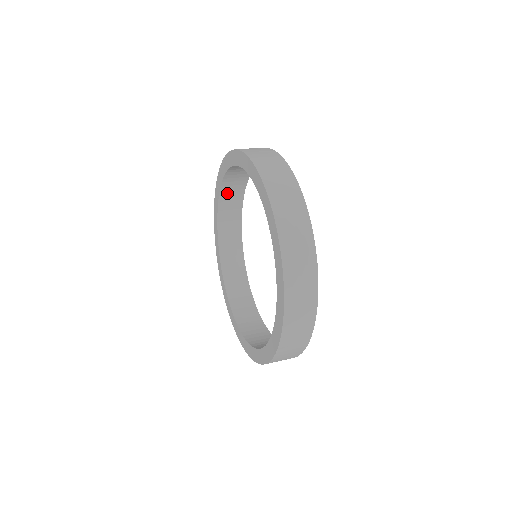
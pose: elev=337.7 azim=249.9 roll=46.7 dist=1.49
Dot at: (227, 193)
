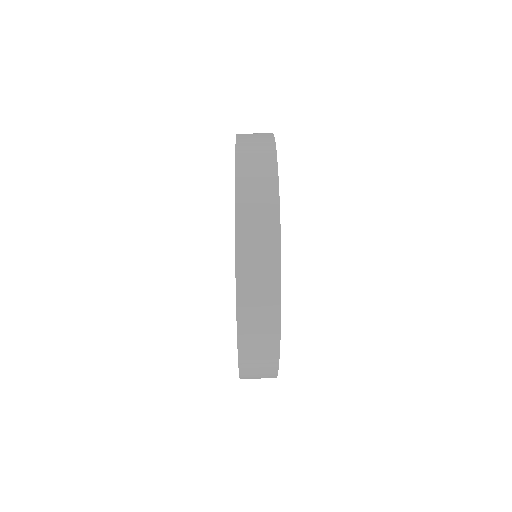
Dot at: occluded
